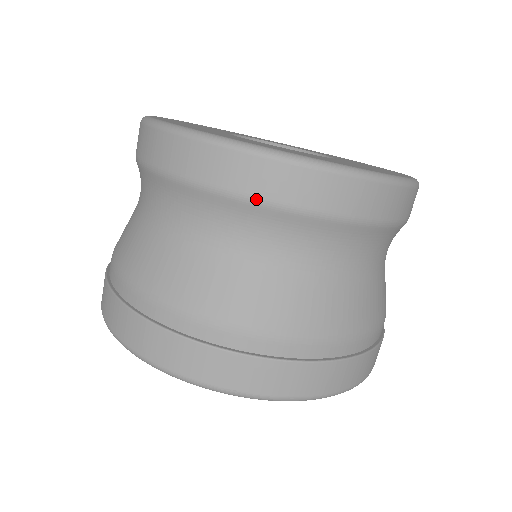
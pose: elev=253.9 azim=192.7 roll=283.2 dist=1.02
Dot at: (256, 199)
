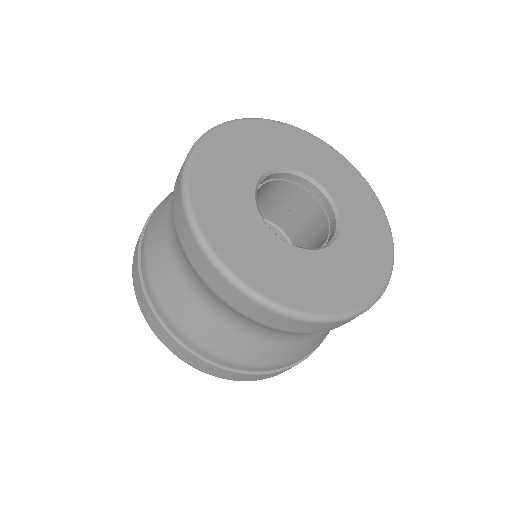
Dot at: occluded
